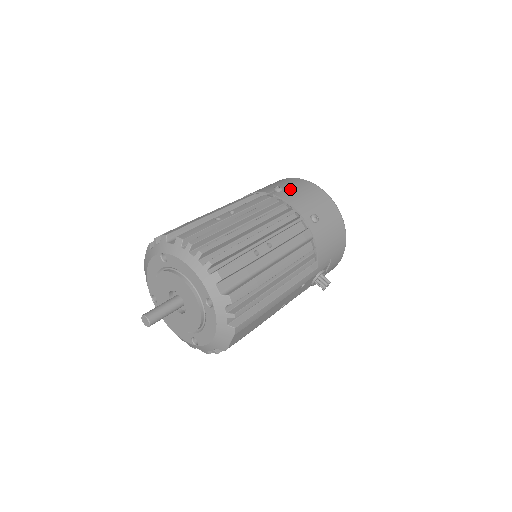
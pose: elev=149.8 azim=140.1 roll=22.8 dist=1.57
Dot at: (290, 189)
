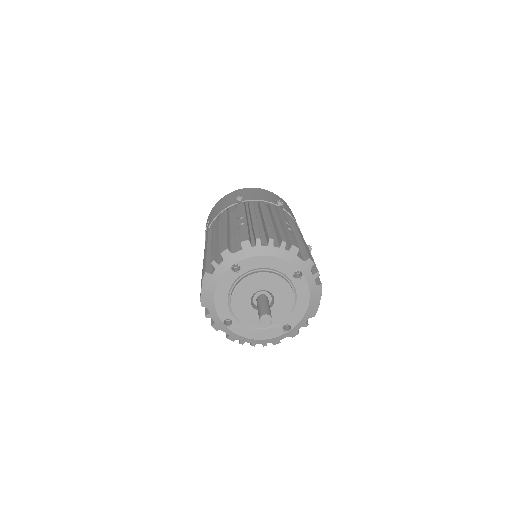
Dot at: (245, 195)
